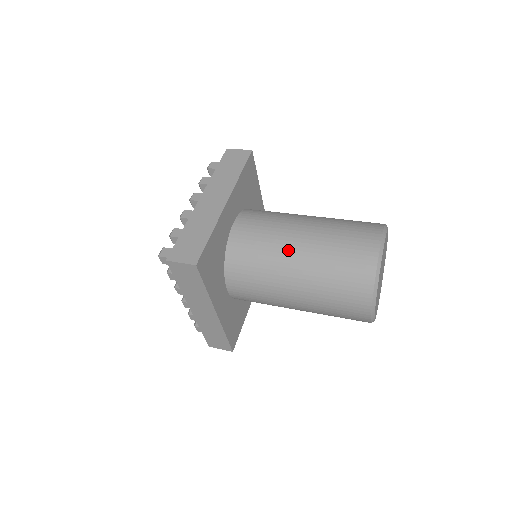
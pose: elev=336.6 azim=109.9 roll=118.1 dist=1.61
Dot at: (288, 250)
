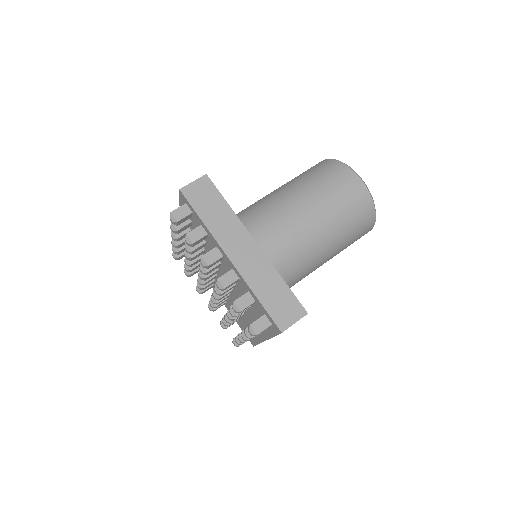
Dot at: (312, 237)
